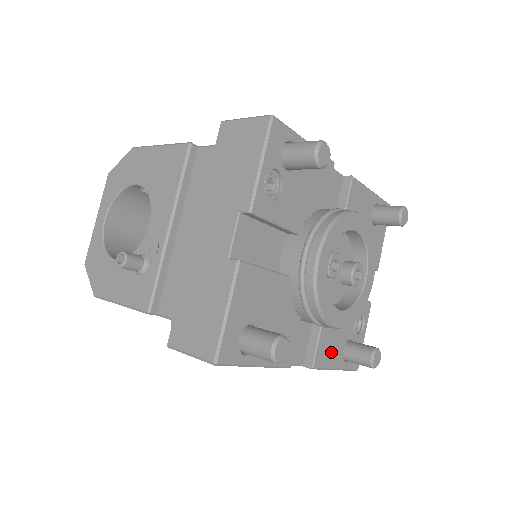
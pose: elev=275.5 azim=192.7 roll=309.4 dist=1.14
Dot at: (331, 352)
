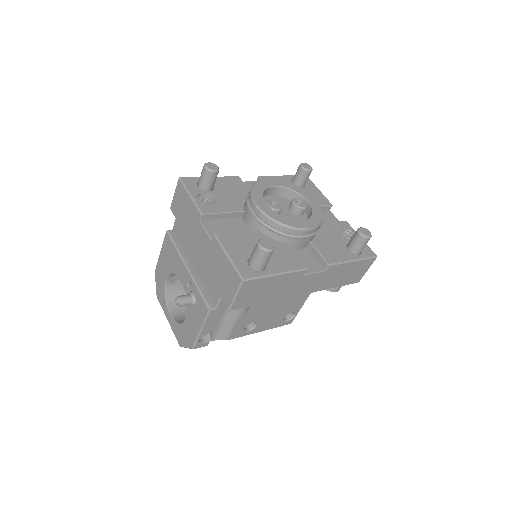
Dot at: (337, 253)
